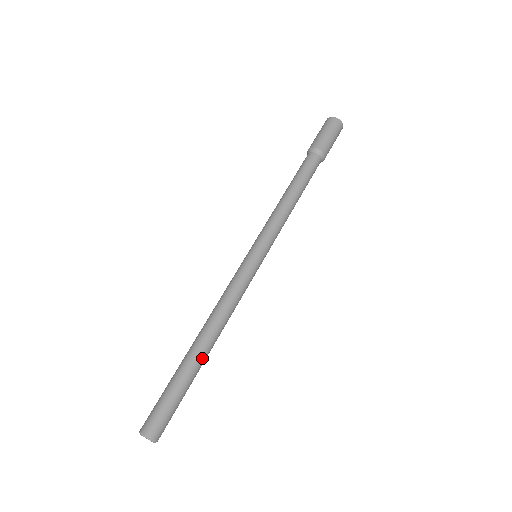
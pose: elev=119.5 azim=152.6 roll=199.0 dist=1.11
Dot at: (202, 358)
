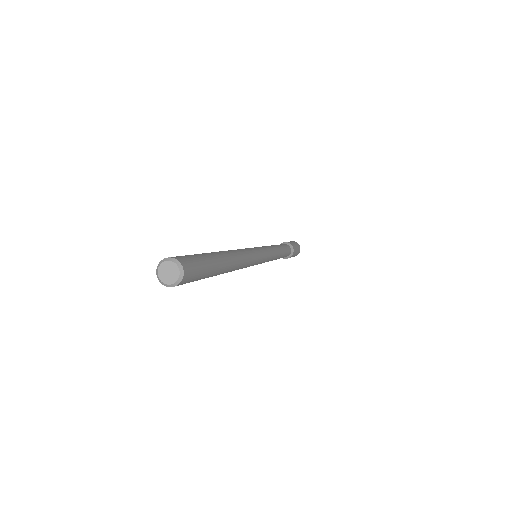
Dot at: (226, 264)
